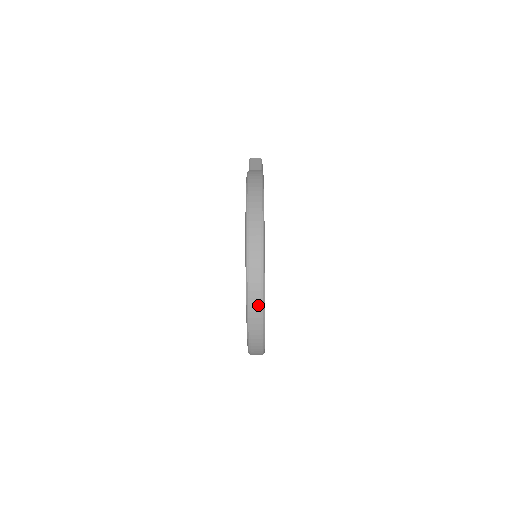
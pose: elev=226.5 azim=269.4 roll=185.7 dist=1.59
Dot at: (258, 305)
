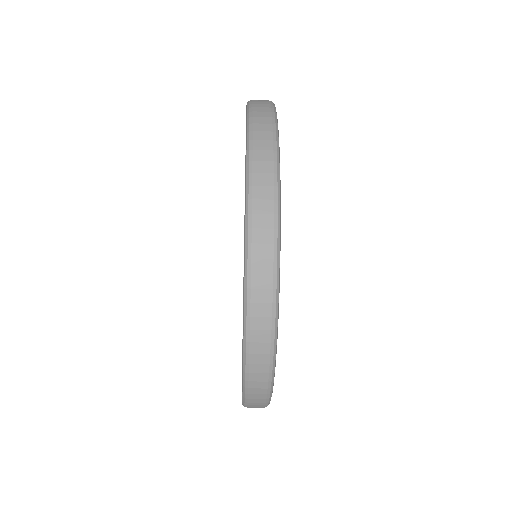
Dot at: (268, 173)
